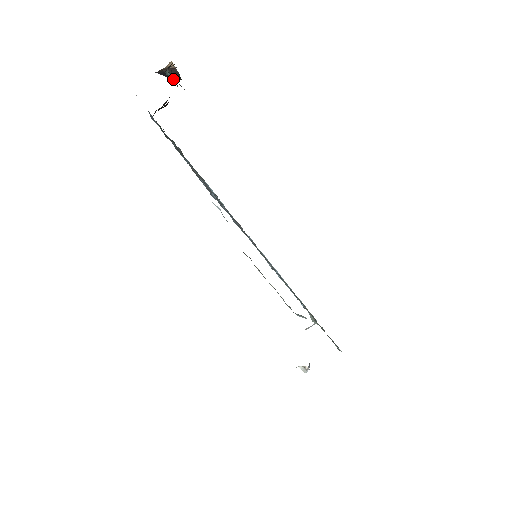
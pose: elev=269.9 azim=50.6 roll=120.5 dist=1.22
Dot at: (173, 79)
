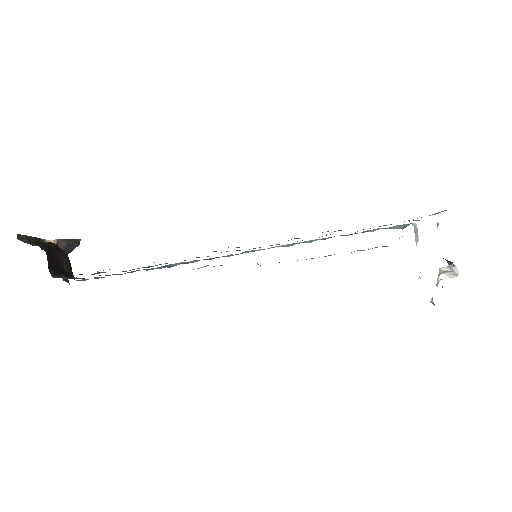
Dot at: occluded
